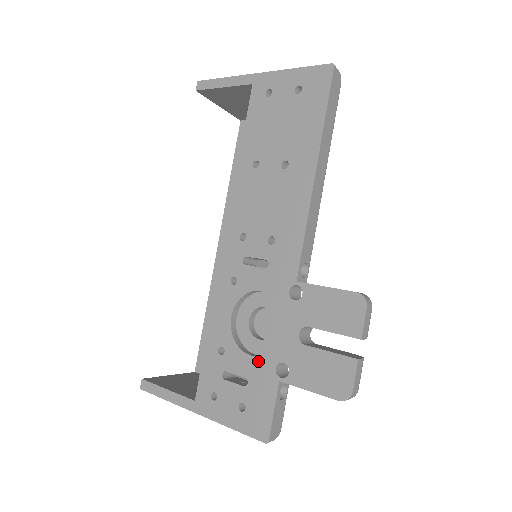
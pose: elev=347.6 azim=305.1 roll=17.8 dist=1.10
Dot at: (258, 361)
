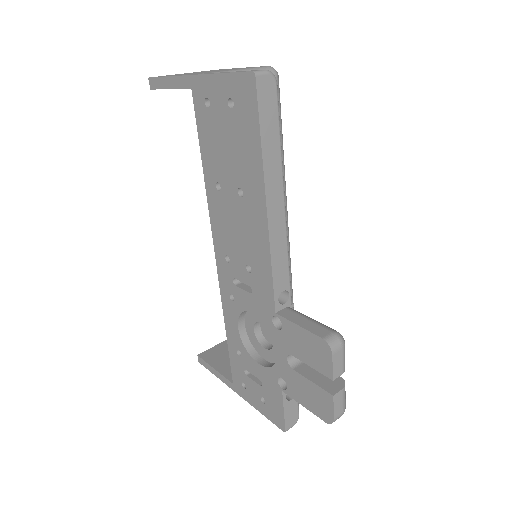
Dot at: (264, 370)
